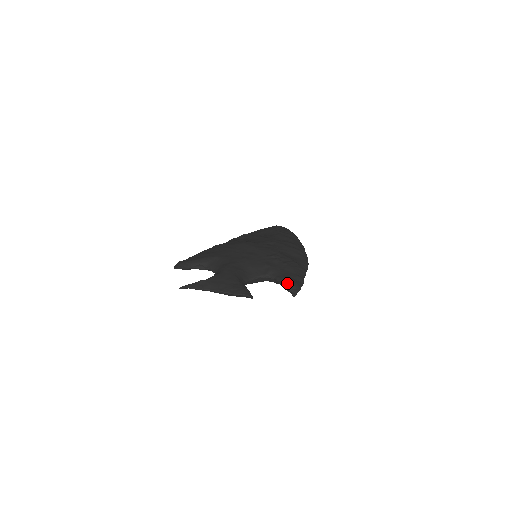
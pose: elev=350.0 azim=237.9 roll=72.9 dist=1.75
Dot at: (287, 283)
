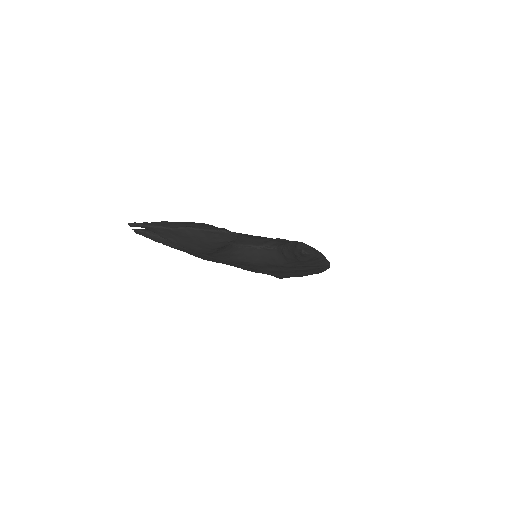
Dot at: (295, 244)
